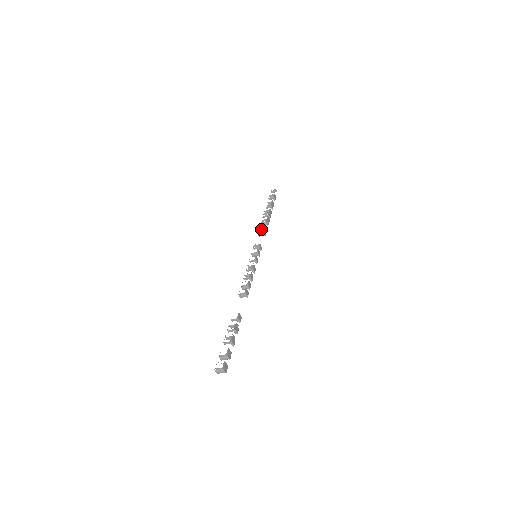
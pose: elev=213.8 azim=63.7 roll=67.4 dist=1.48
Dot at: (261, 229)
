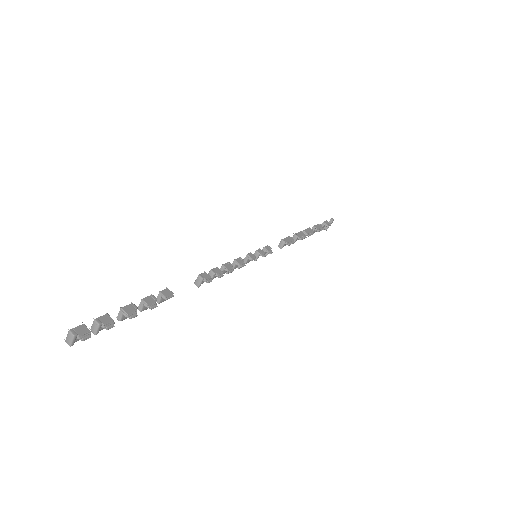
Dot at: occluded
